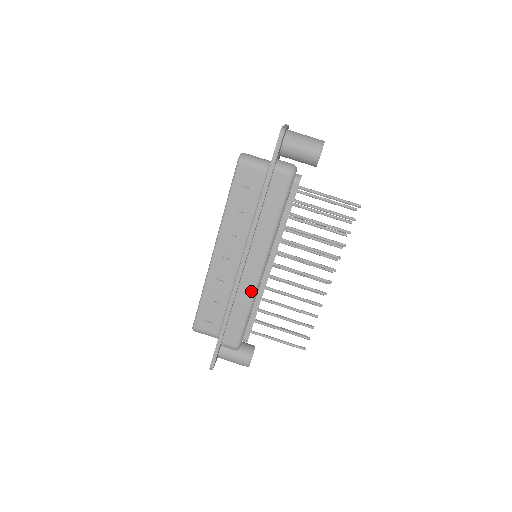
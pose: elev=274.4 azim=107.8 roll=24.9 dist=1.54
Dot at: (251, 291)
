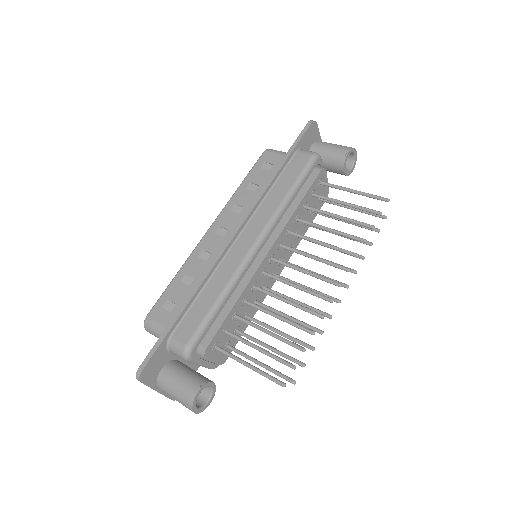
Dot at: (233, 269)
